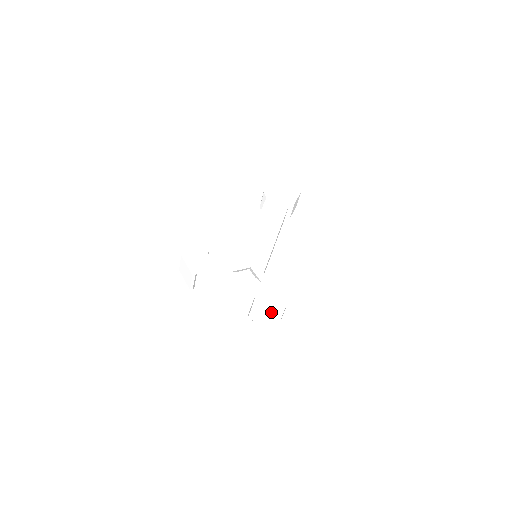
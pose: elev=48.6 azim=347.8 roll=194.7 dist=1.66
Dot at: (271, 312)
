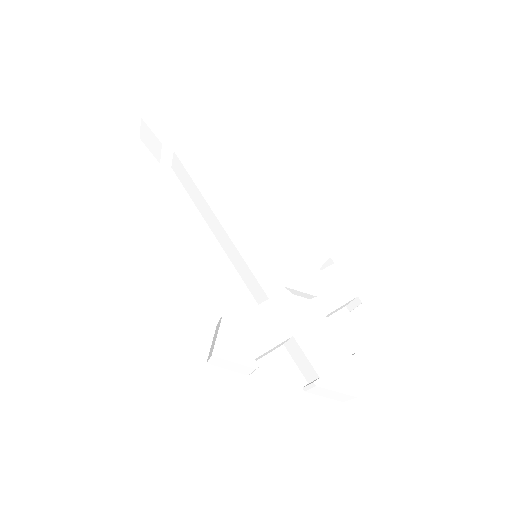
Dot at: occluded
